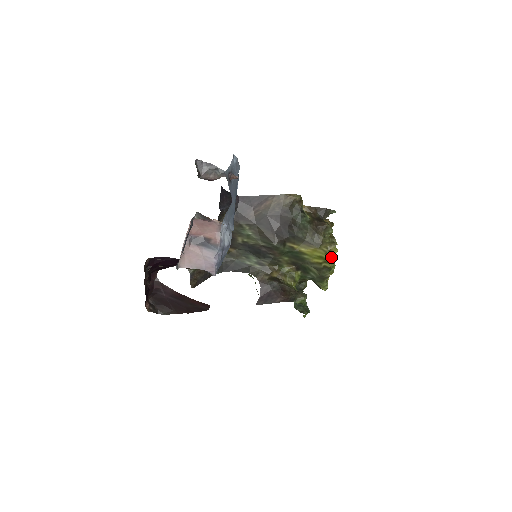
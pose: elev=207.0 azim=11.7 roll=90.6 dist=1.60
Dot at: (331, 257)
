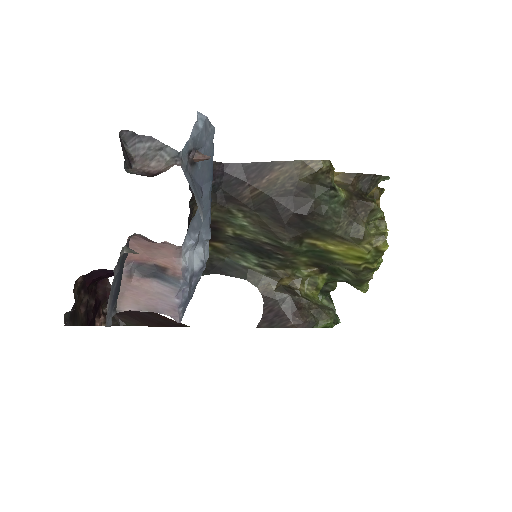
Dot at: (377, 256)
